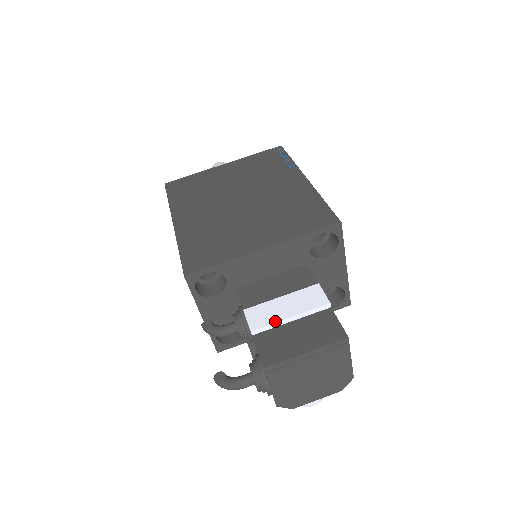
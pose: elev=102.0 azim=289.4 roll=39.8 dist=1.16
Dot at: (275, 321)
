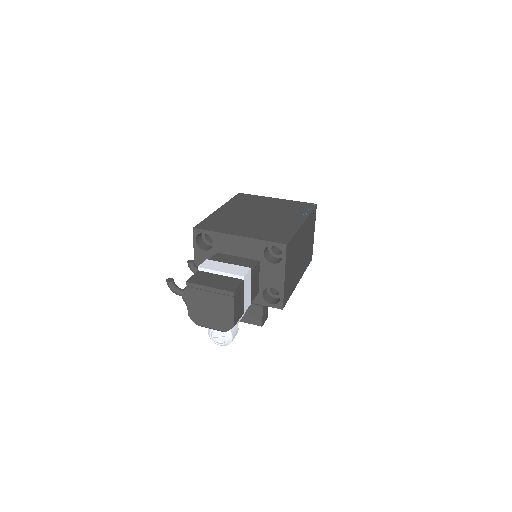
Dot at: (212, 269)
